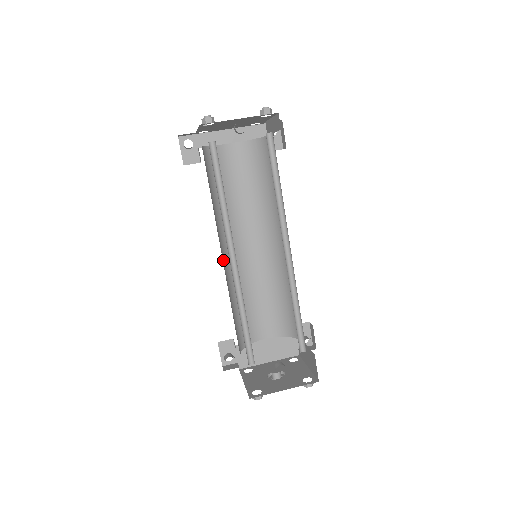
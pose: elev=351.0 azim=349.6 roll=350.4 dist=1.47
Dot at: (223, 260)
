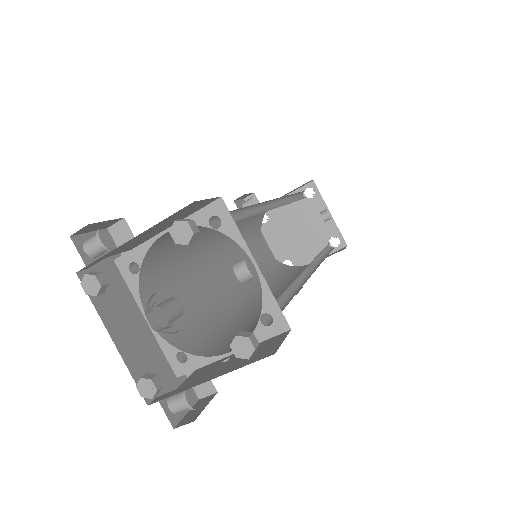
Dot at: occluded
